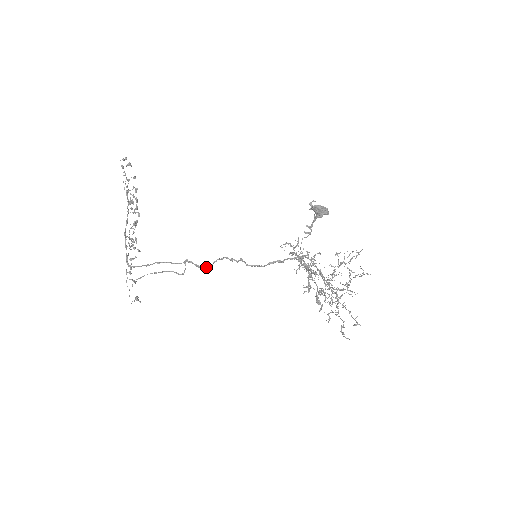
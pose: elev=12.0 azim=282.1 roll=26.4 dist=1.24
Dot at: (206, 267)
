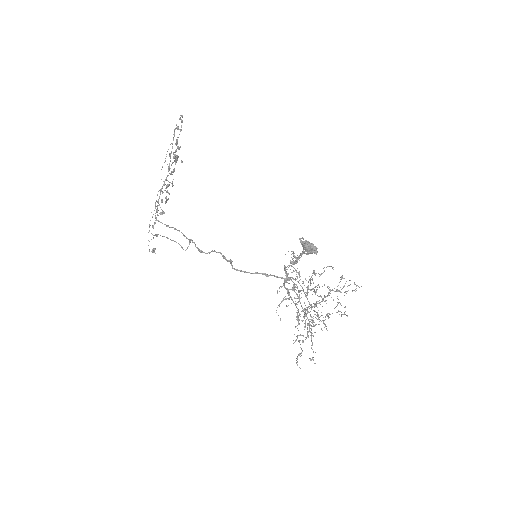
Dot at: (204, 252)
